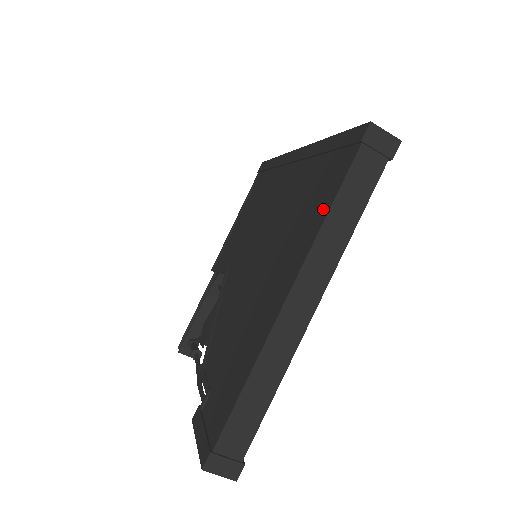
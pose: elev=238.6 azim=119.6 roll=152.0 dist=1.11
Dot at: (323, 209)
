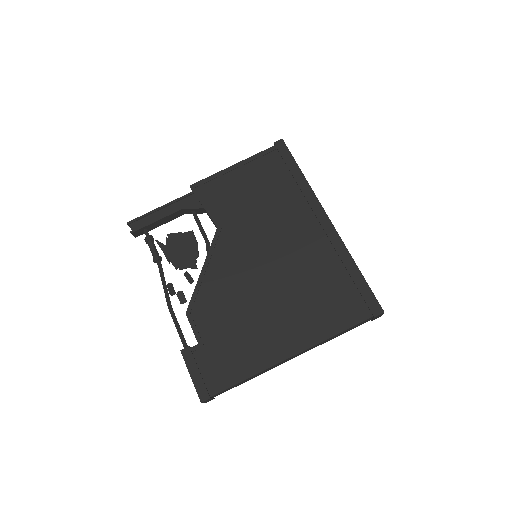
Dot at: (335, 326)
